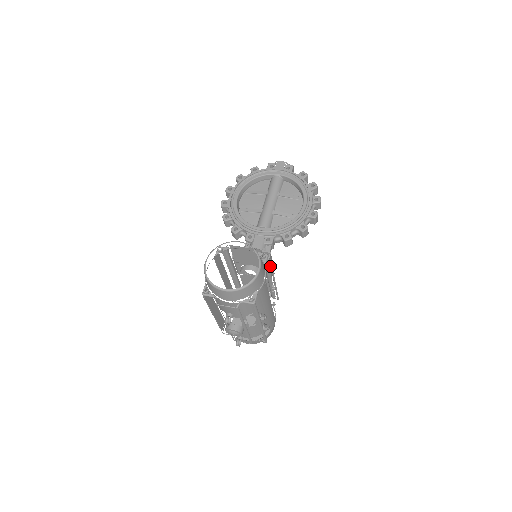
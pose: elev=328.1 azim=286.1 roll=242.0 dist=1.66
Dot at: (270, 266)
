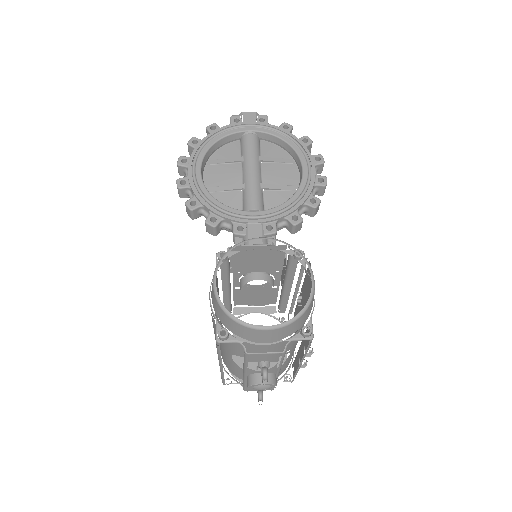
Dot at: (284, 268)
